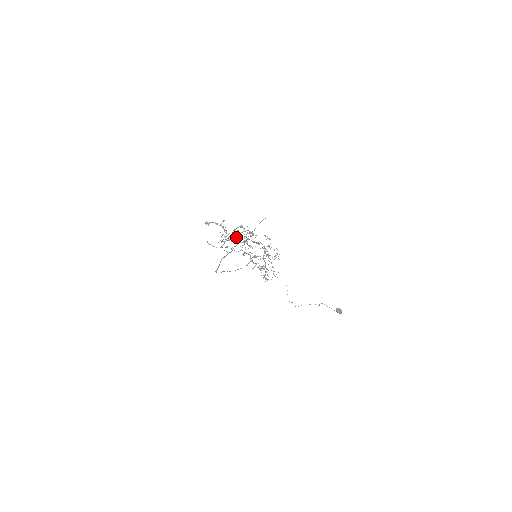
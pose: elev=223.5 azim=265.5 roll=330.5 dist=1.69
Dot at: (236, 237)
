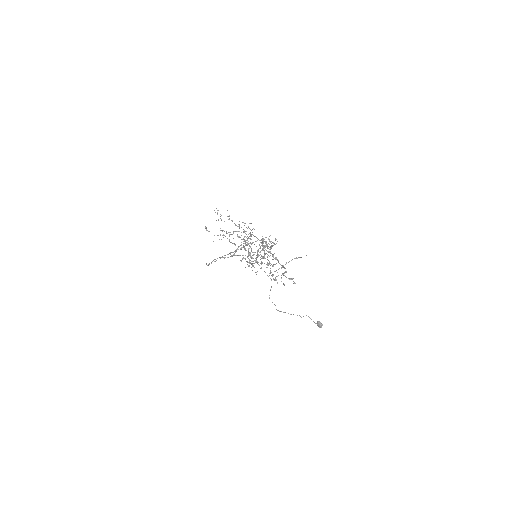
Dot at: occluded
